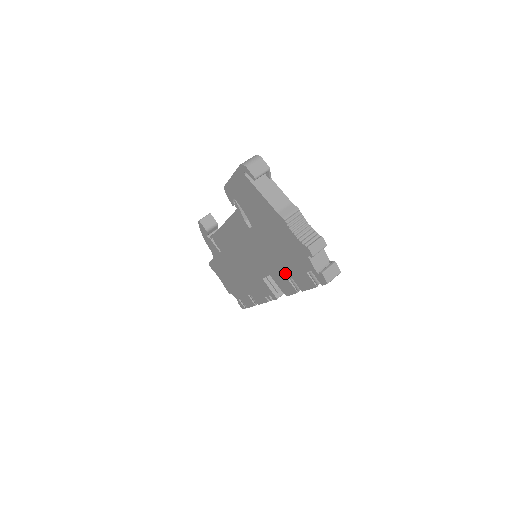
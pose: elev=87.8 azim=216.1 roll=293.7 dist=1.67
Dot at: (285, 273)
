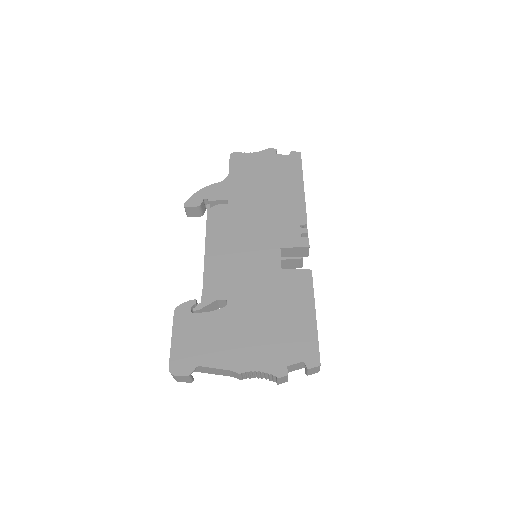
Dot at: occluded
